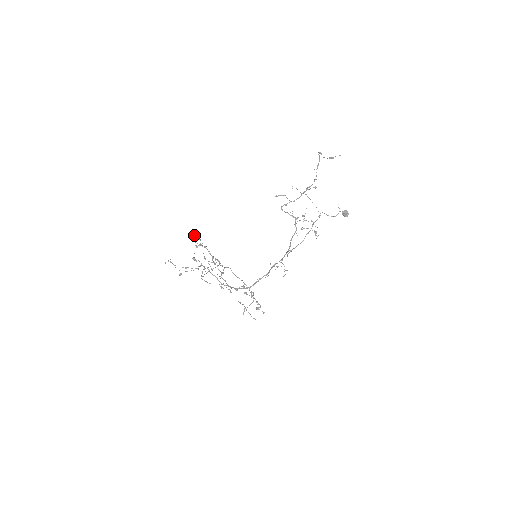
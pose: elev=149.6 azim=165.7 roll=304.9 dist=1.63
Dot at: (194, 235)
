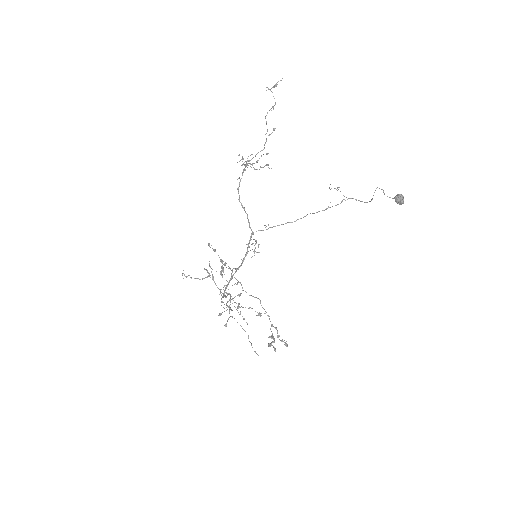
Dot at: occluded
